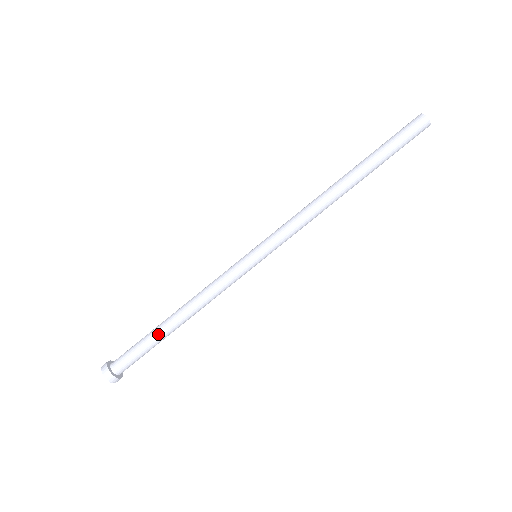
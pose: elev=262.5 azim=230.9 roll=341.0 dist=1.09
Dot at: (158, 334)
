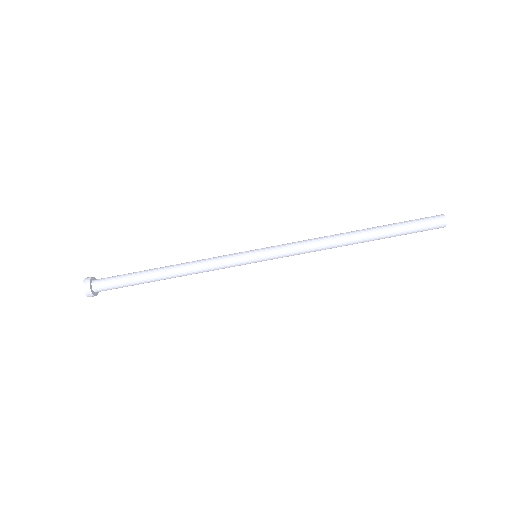
Dot at: (145, 275)
